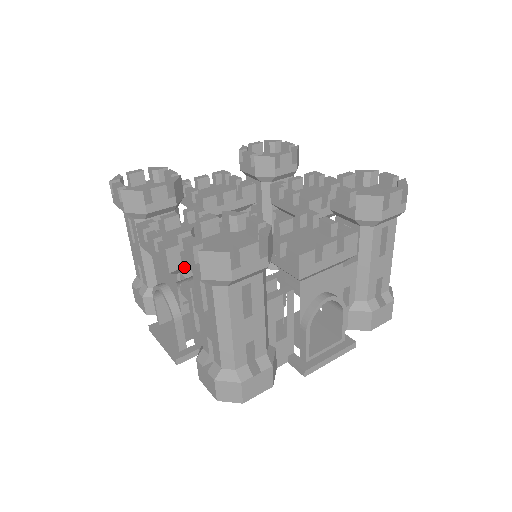
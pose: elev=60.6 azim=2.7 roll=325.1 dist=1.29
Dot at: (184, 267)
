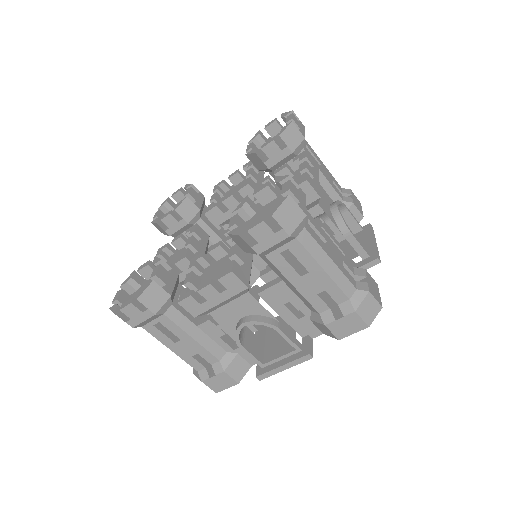
Dot at: occluded
